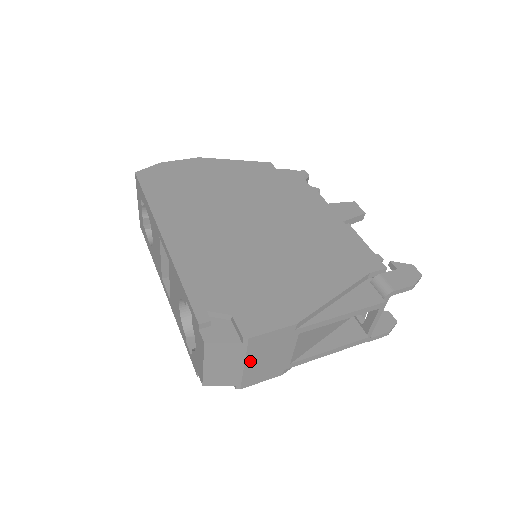
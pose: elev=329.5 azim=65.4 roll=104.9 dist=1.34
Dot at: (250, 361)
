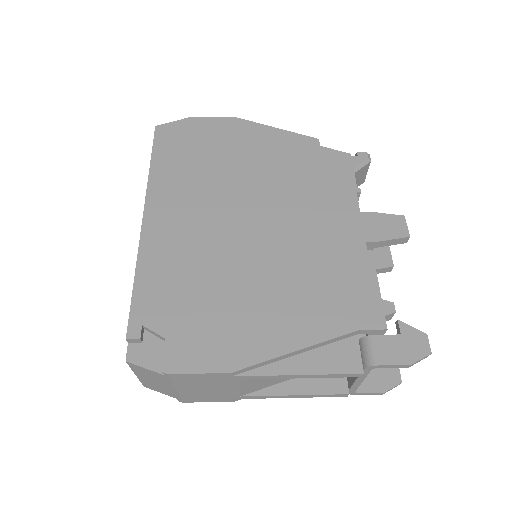
Dot at: (182, 388)
